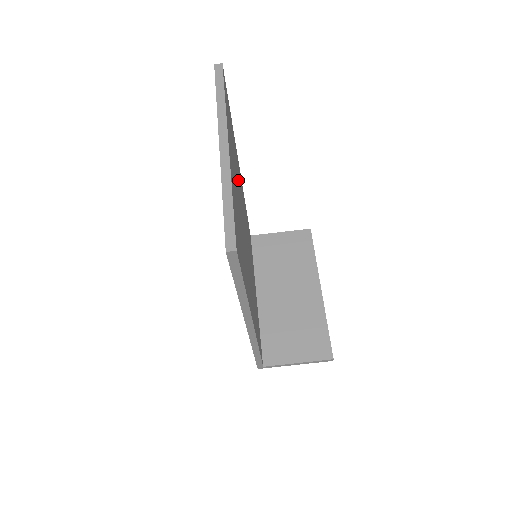
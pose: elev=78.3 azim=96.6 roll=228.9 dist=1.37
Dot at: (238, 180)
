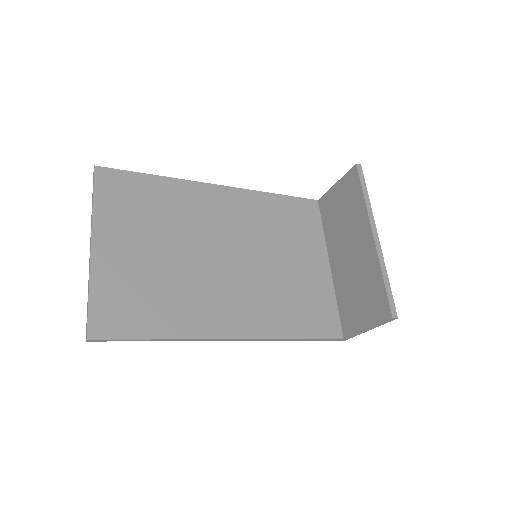
Dot at: (181, 220)
